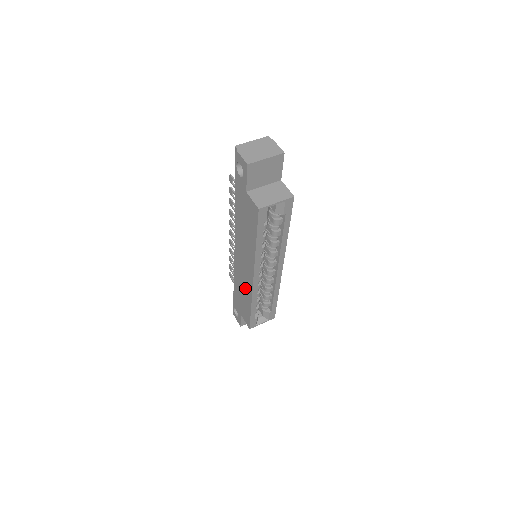
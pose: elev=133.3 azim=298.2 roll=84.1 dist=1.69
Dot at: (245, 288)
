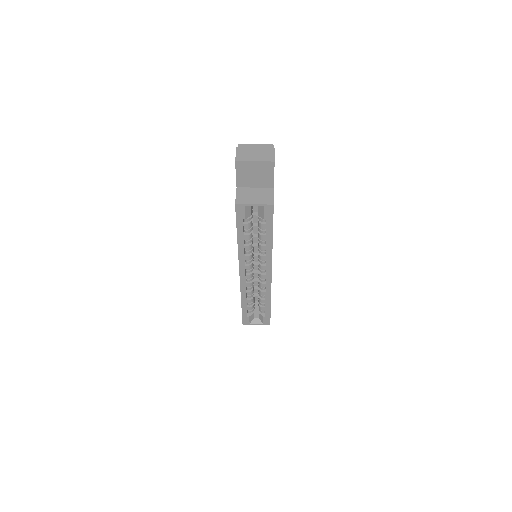
Dot at: occluded
